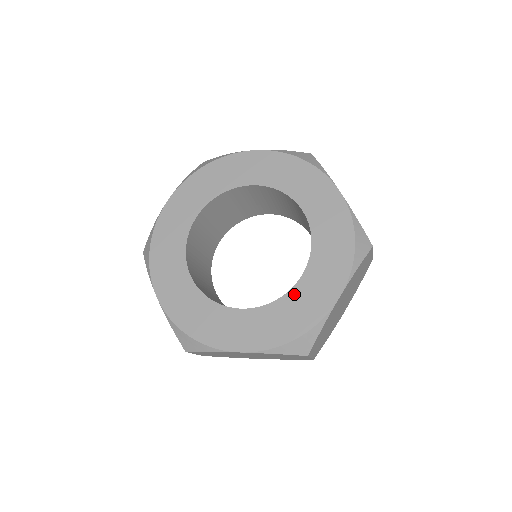
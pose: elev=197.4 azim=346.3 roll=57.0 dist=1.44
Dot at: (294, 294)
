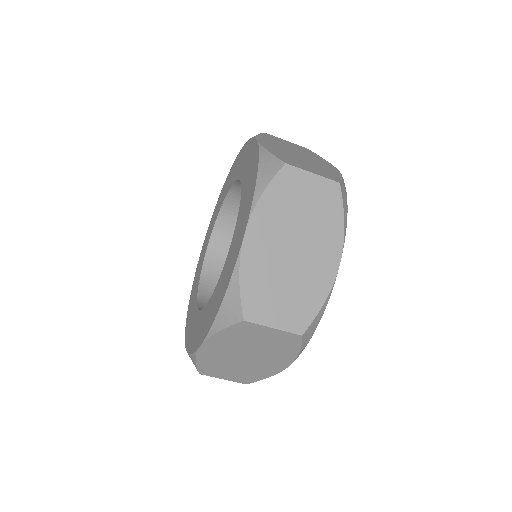
Dot at: (227, 261)
